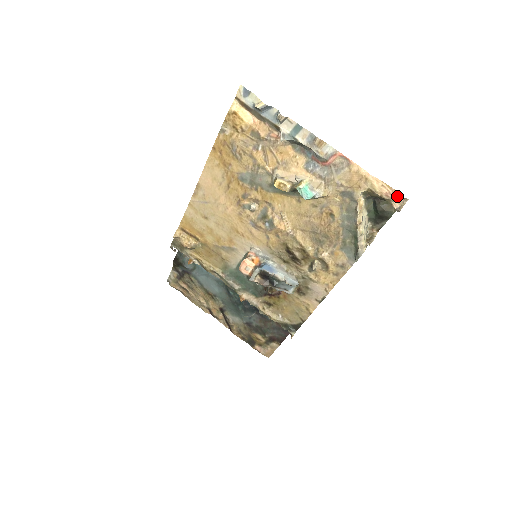
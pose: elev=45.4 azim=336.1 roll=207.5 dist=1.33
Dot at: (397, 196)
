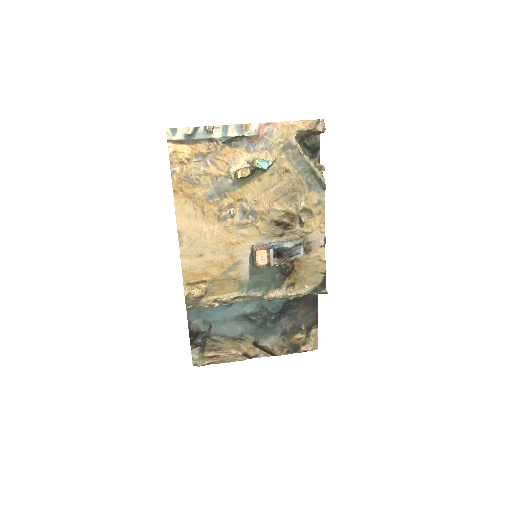
Dot at: (316, 122)
